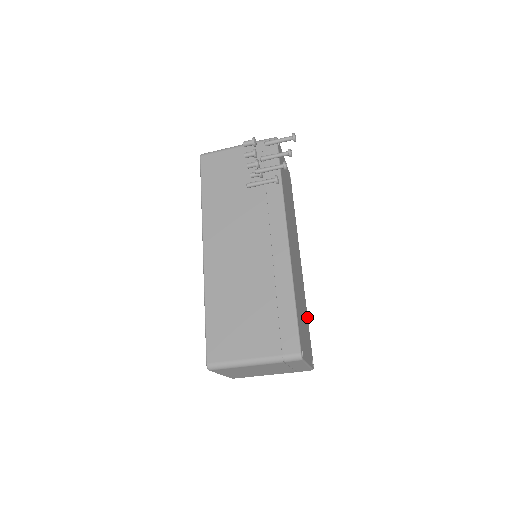
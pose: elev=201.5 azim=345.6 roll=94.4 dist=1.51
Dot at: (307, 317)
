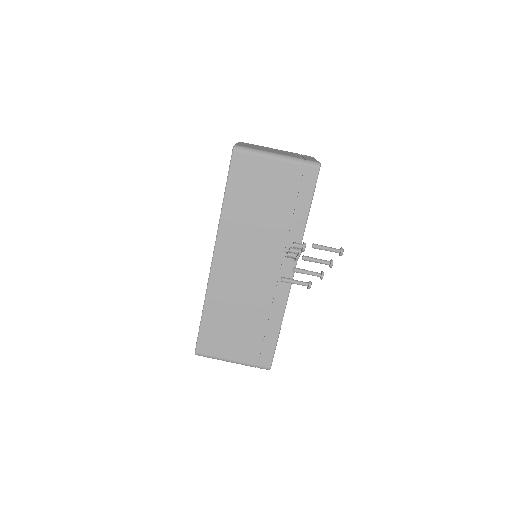
Dot at: occluded
